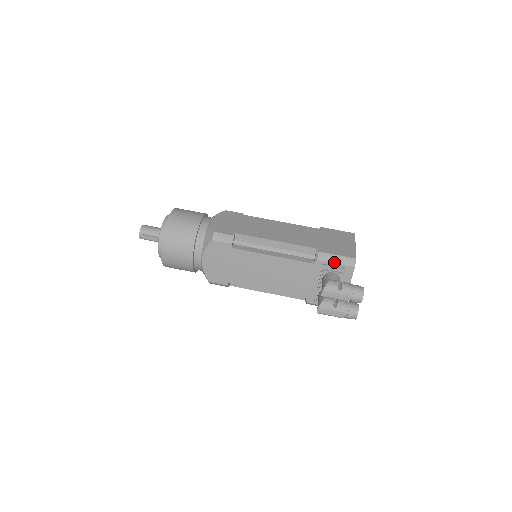
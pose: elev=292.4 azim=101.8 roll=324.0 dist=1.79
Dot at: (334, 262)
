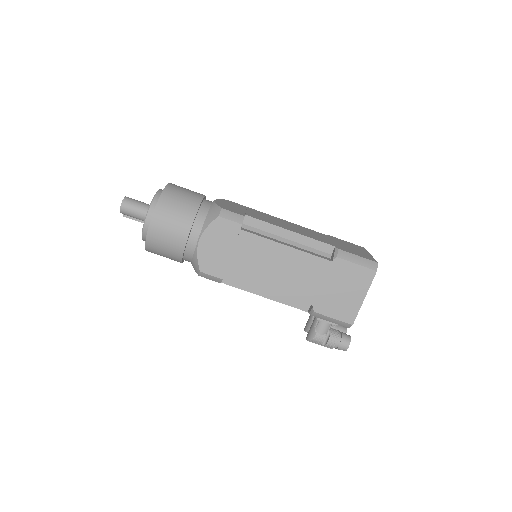
Dot at: (328, 321)
